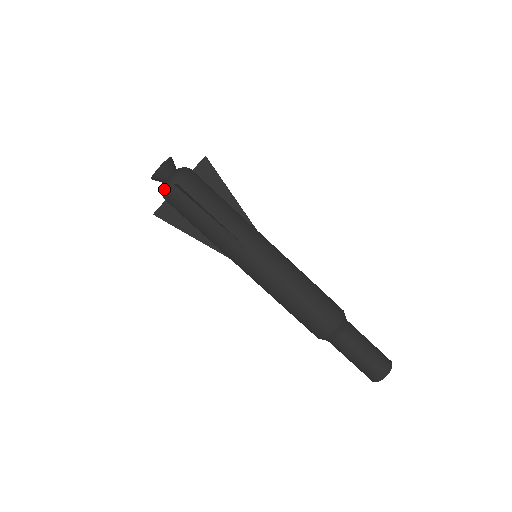
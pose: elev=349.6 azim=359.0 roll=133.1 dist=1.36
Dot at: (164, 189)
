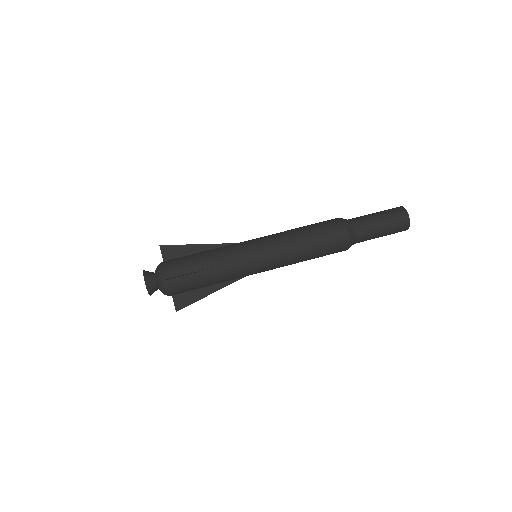
Dot at: (163, 290)
